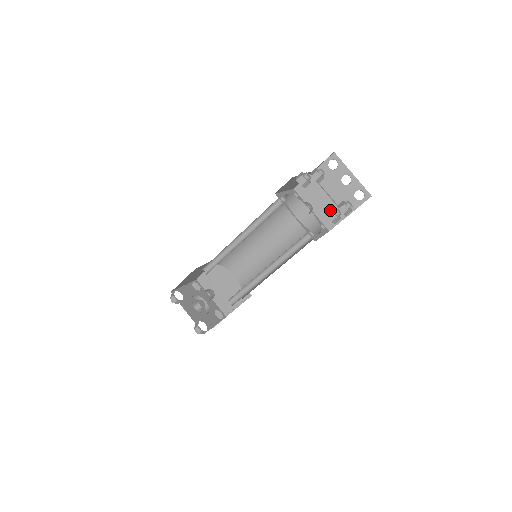
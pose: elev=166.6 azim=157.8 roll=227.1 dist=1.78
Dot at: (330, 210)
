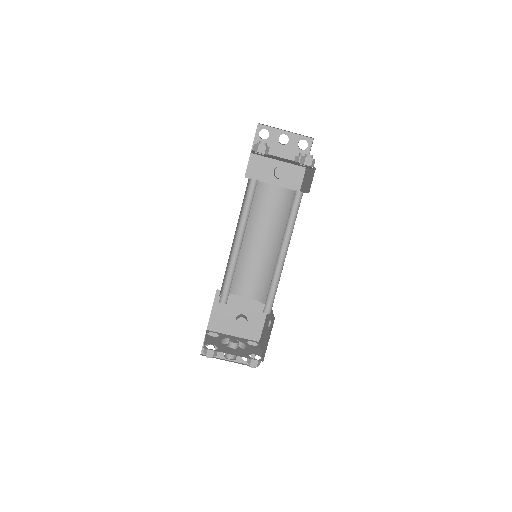
Dot at: (302, 158)
